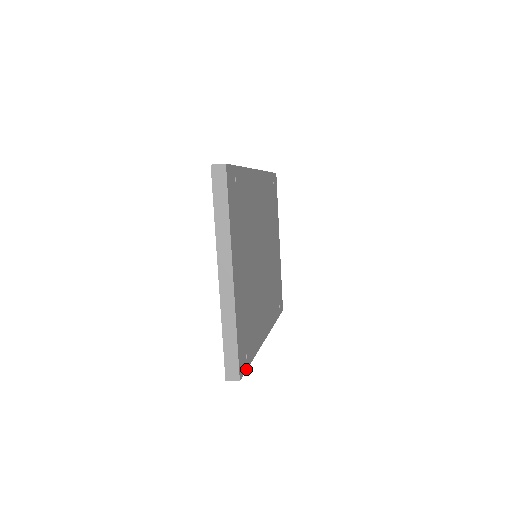
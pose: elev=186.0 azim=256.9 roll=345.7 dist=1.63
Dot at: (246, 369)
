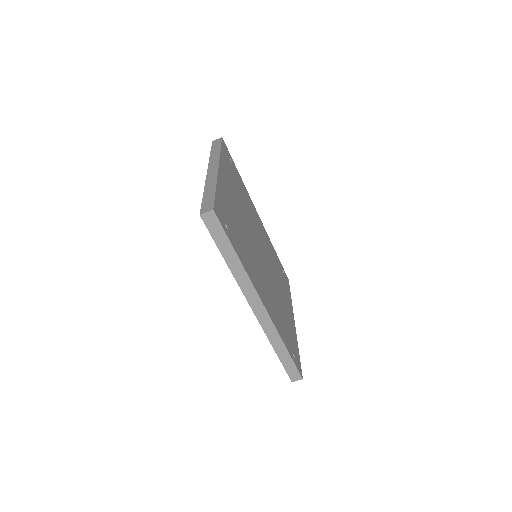
Dot at: (225, 231)
